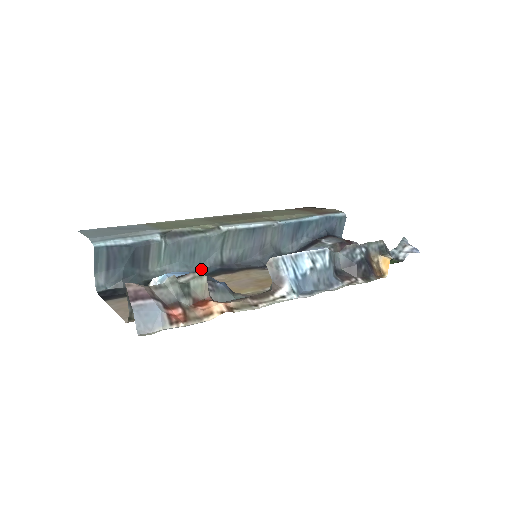
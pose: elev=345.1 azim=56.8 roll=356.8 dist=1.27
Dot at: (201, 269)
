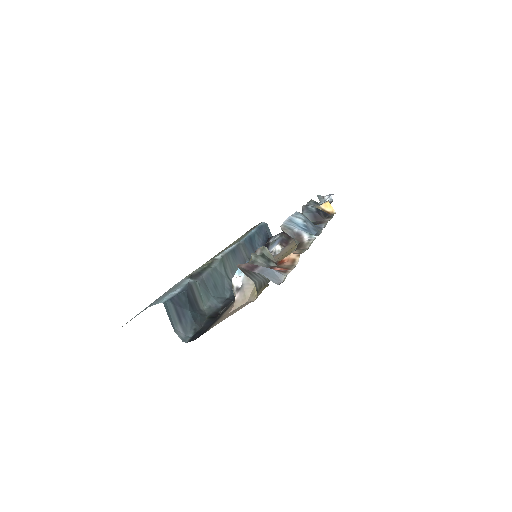
Dot at: (227, 296)
